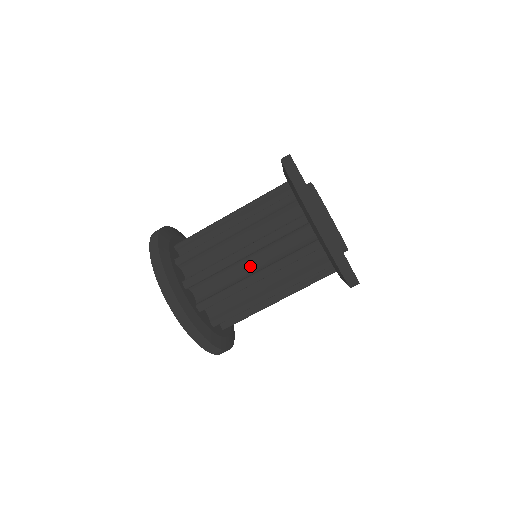
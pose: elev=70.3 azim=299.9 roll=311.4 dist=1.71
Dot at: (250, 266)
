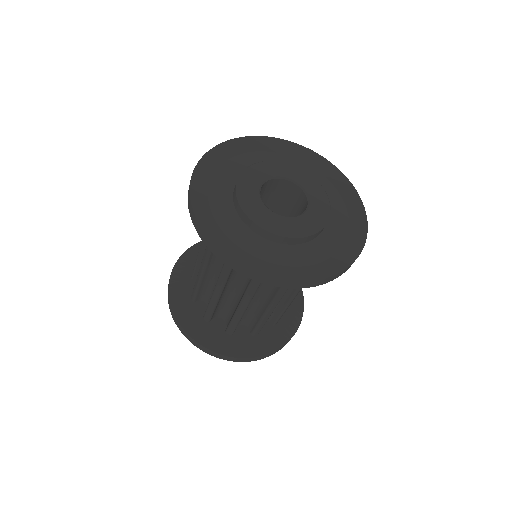
Dot at: occluded
